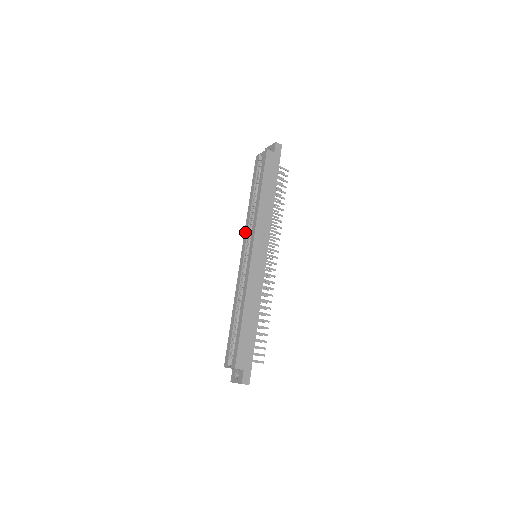
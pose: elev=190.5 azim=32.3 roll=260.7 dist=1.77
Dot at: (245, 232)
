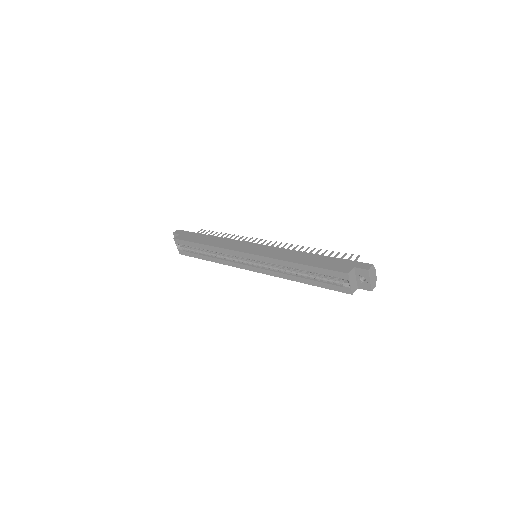
Dot at: (233, 266)
